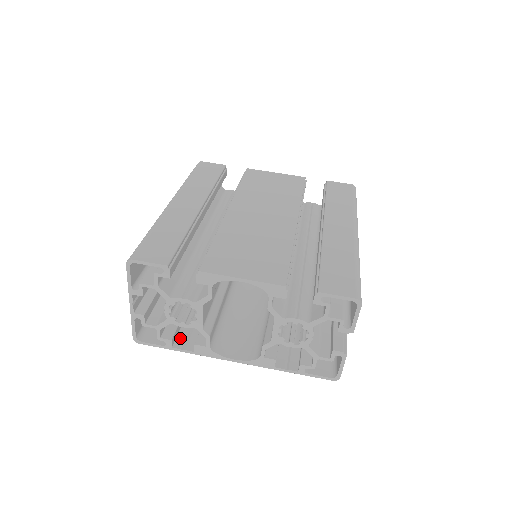
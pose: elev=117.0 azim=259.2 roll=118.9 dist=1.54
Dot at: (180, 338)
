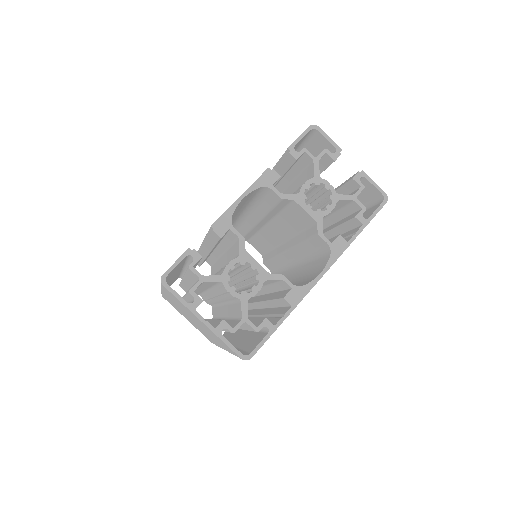
Dot at: (273, 322)
